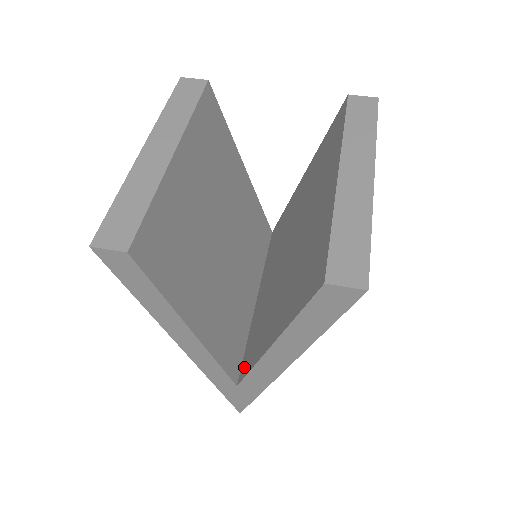
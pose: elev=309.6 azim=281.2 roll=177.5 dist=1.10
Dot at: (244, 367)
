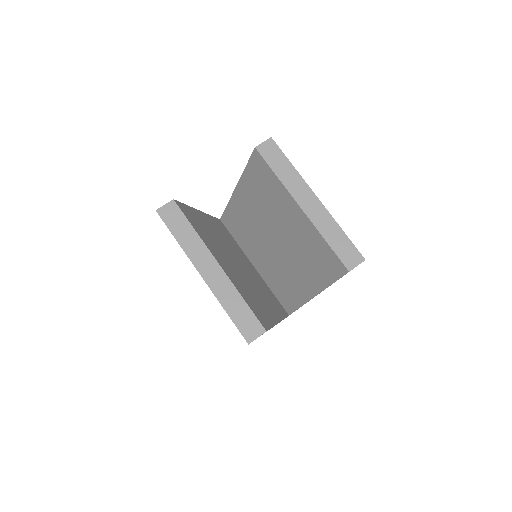
Dot at: (288, 306)
